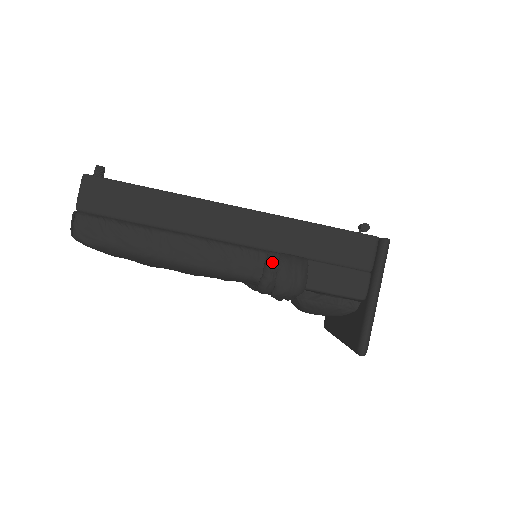
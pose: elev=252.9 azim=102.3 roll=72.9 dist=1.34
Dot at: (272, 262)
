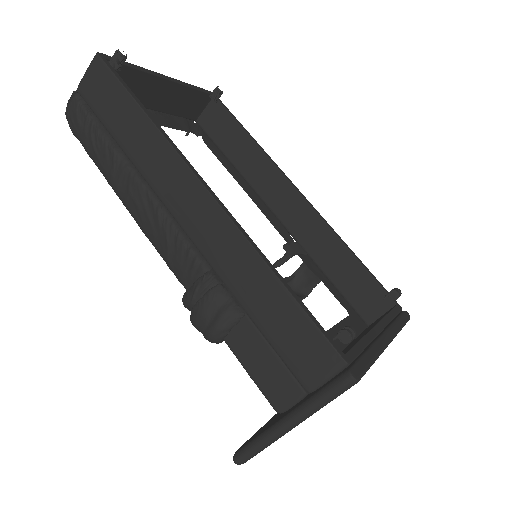
Dot at: (201, 285)
